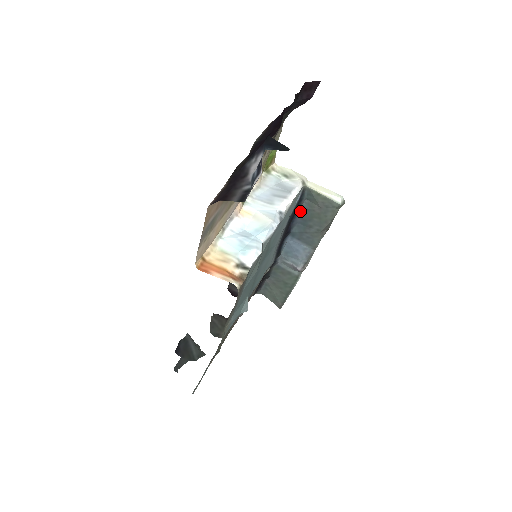
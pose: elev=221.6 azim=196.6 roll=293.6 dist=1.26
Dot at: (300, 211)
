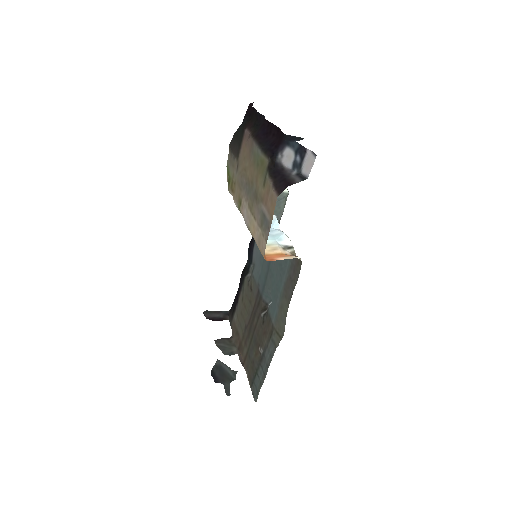
Dot at: occluded
